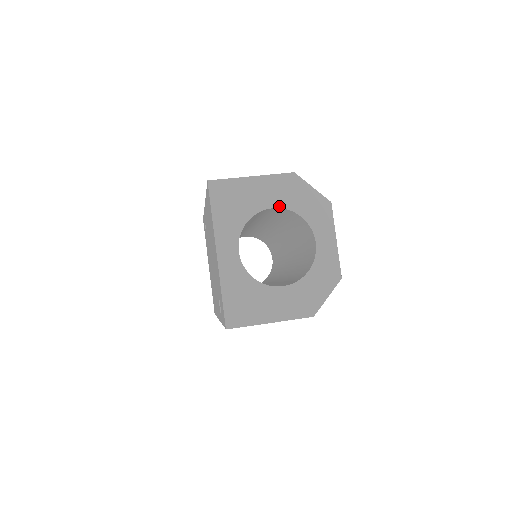
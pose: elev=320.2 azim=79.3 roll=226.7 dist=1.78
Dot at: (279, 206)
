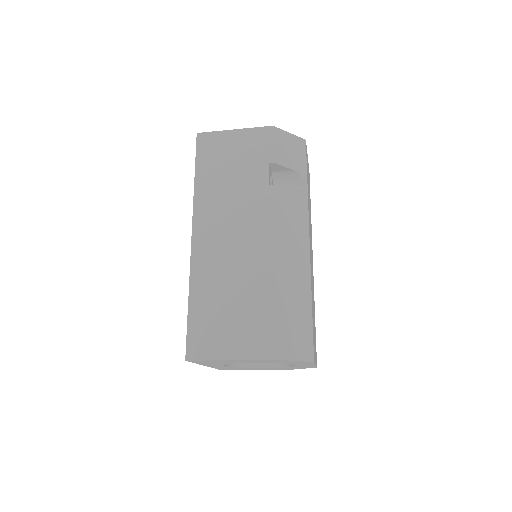
Dot at: occluded
